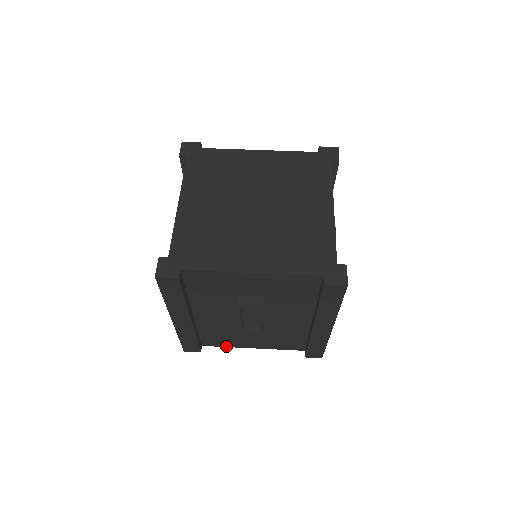
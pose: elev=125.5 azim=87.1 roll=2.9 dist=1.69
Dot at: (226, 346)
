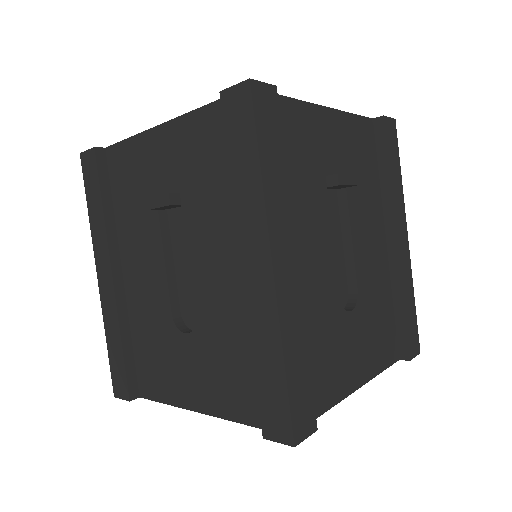
Dot at: (332, 403)
